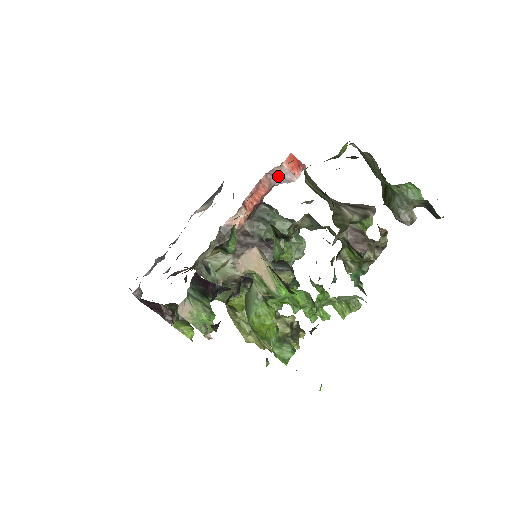
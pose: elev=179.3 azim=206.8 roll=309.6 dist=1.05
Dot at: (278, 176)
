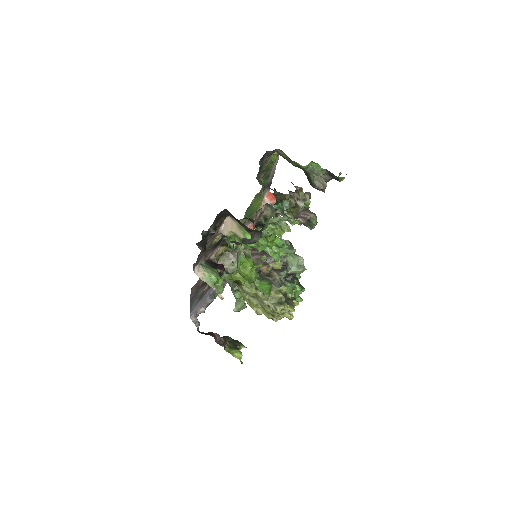
Dot at: occluded
